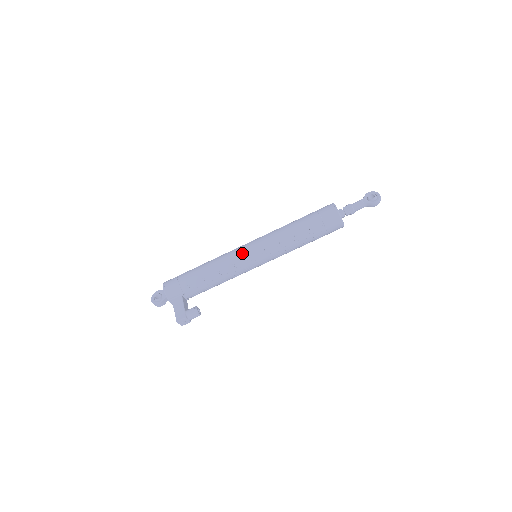
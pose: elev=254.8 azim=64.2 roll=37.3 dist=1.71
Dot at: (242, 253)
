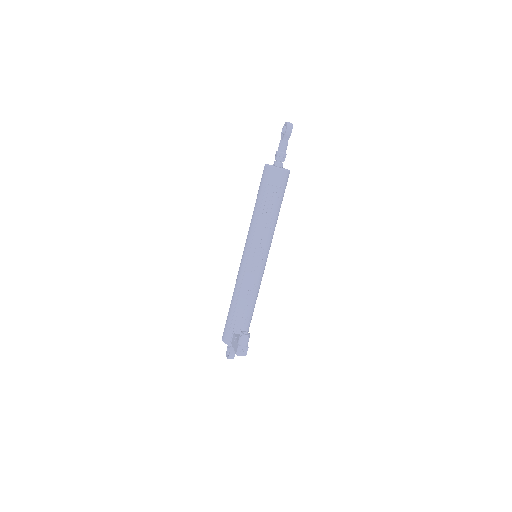
Dot at: (242, 263)
